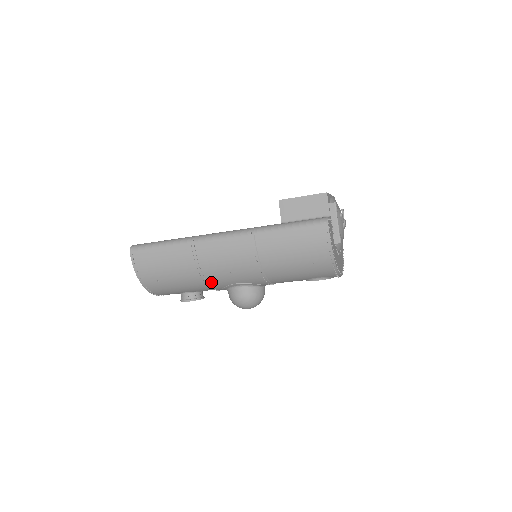
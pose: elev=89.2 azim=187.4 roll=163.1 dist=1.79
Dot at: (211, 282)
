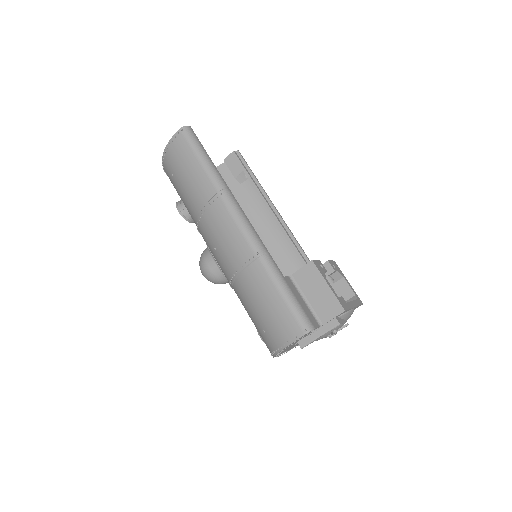
Dot at: (200, 230)
